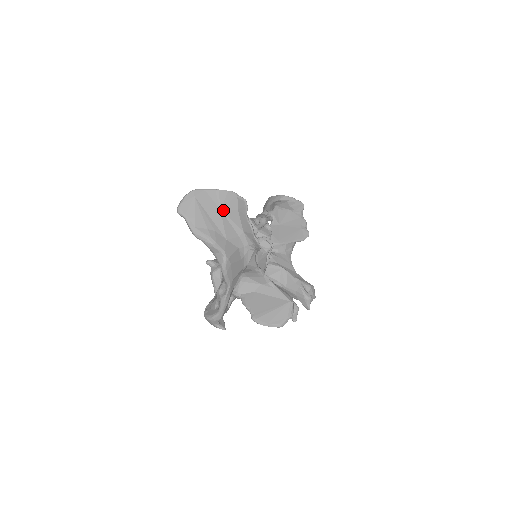
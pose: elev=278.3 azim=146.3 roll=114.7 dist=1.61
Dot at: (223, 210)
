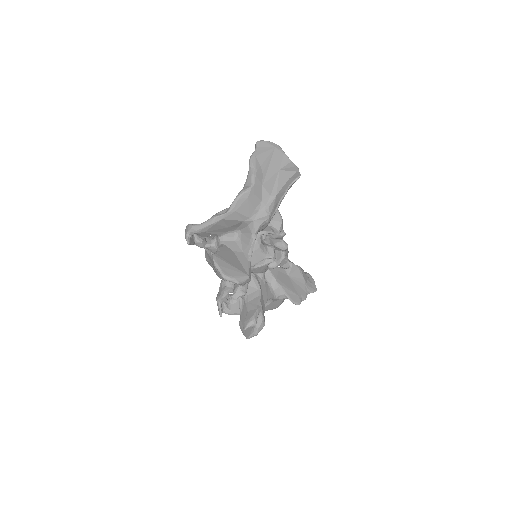
Dot at: (280, 172)
